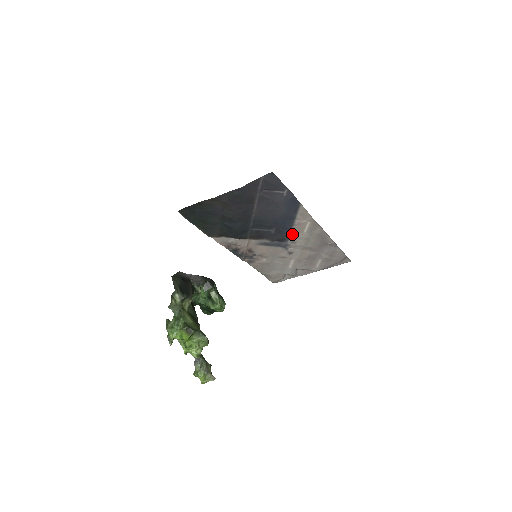
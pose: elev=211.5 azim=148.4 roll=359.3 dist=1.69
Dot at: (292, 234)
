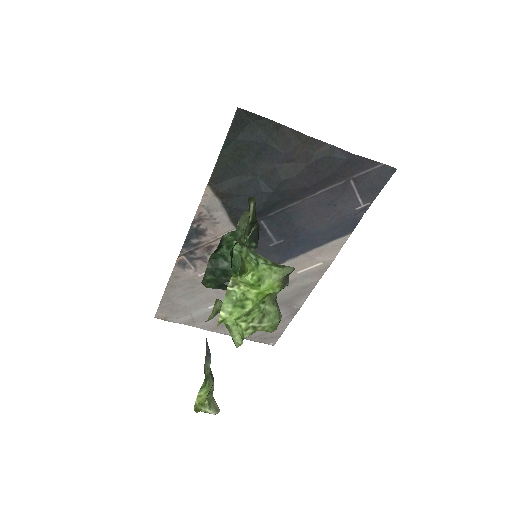
Dot at: (282, 264)
